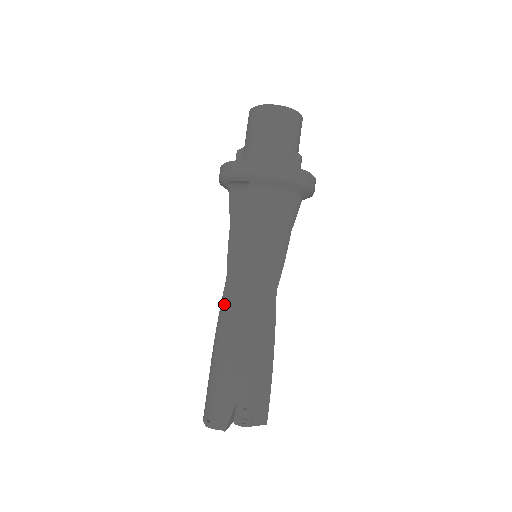
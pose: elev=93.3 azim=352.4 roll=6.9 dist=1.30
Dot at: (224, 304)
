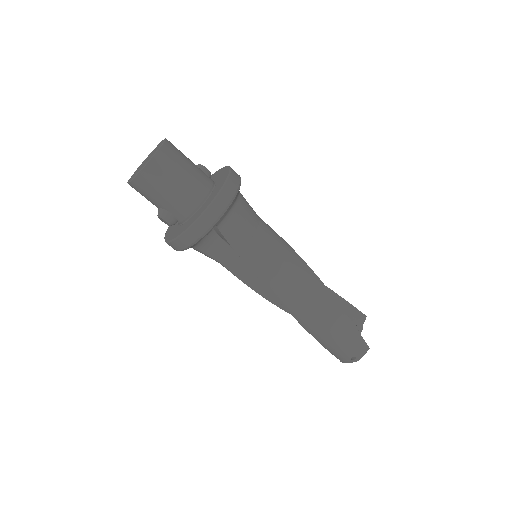
Dot at: (288, 303)
